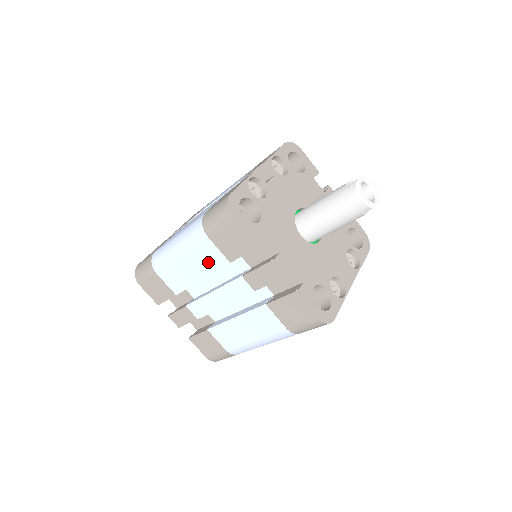
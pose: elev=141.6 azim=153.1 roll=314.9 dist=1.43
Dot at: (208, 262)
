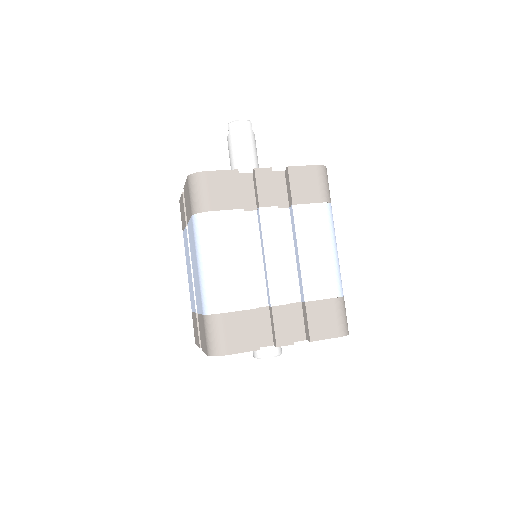
Dot at: (234, 233)
